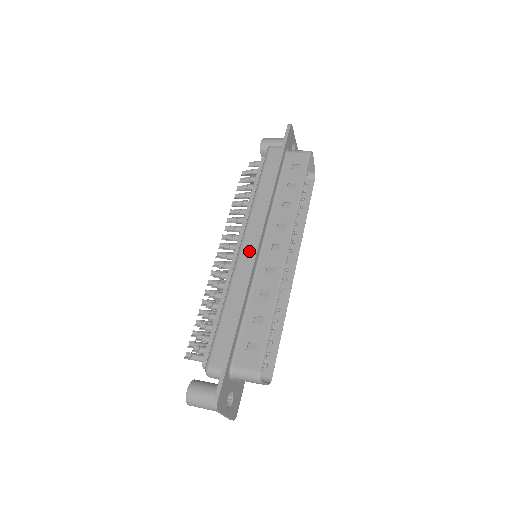
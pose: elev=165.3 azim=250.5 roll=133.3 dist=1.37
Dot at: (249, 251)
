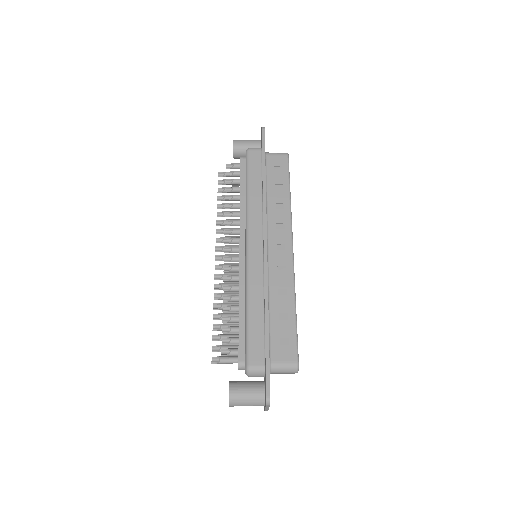
Dot at: (258, 253)
